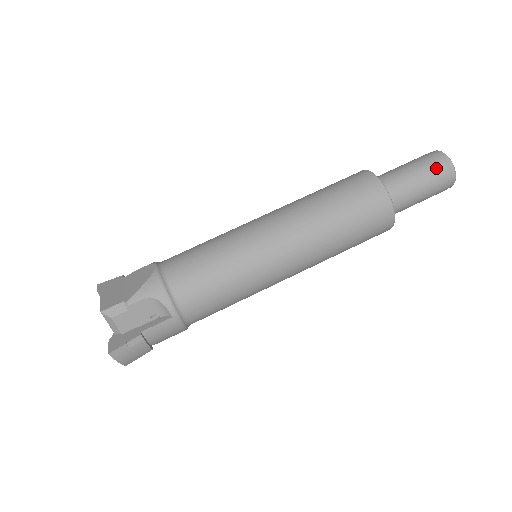
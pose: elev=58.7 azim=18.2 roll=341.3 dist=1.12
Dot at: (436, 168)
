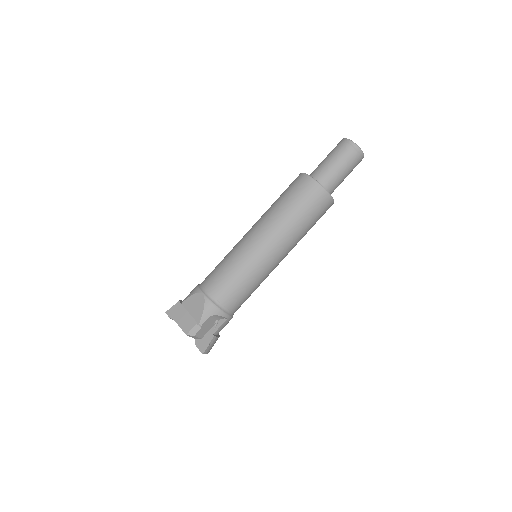
Dot at: (351, 157)
